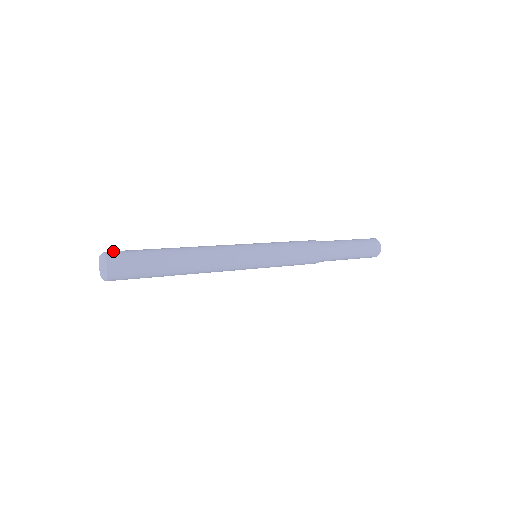
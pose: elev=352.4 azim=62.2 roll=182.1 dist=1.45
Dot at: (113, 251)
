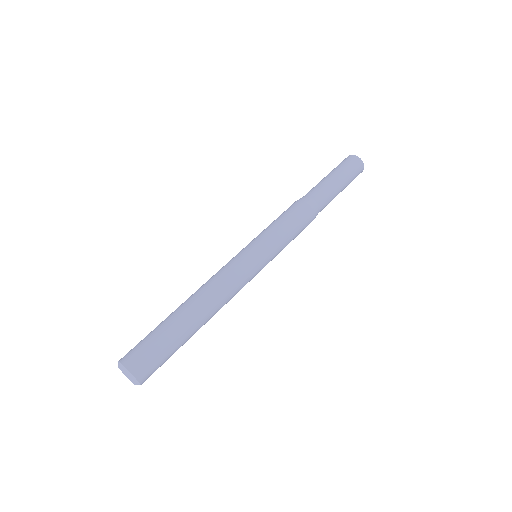
Dot at: (128, 355)
